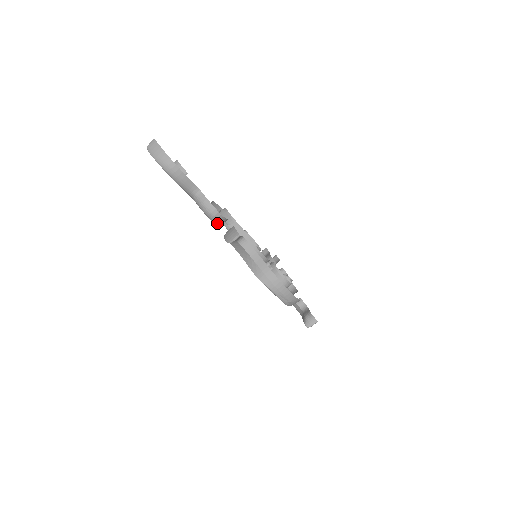
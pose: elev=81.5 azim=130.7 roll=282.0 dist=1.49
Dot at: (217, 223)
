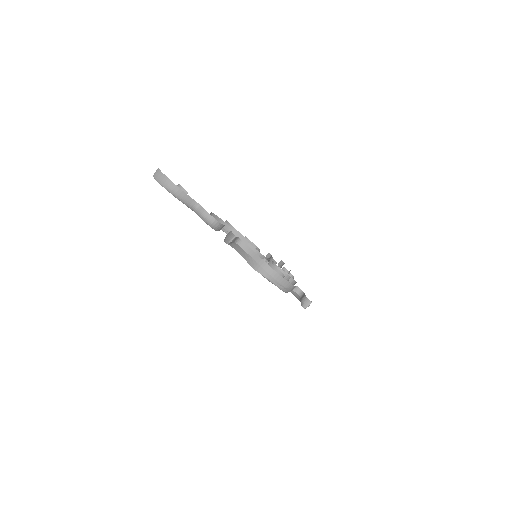
Dot at: (216, 229)
